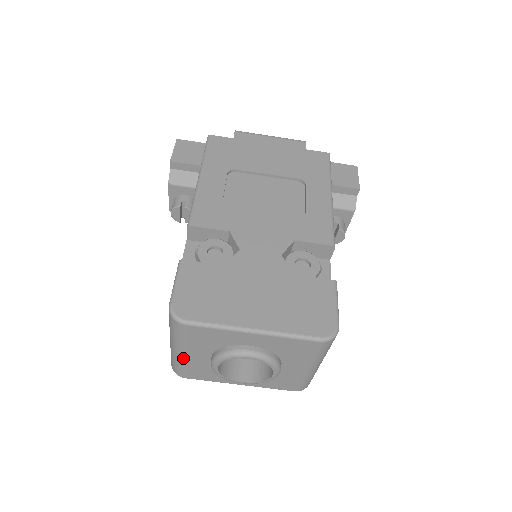
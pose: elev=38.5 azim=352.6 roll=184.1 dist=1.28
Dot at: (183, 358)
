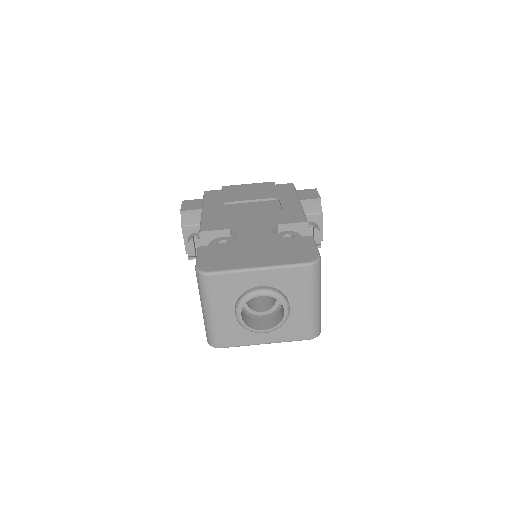
Dot at: (214, 319)
